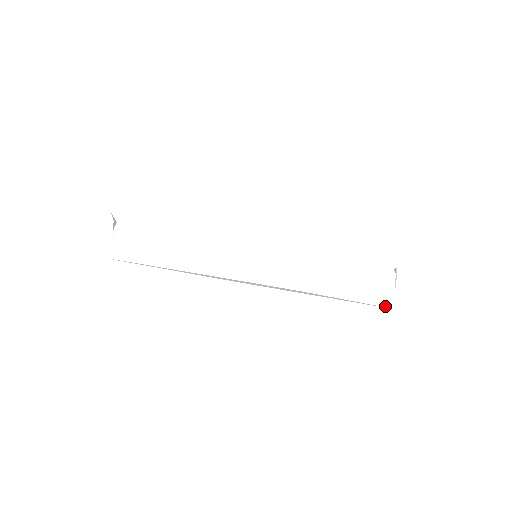
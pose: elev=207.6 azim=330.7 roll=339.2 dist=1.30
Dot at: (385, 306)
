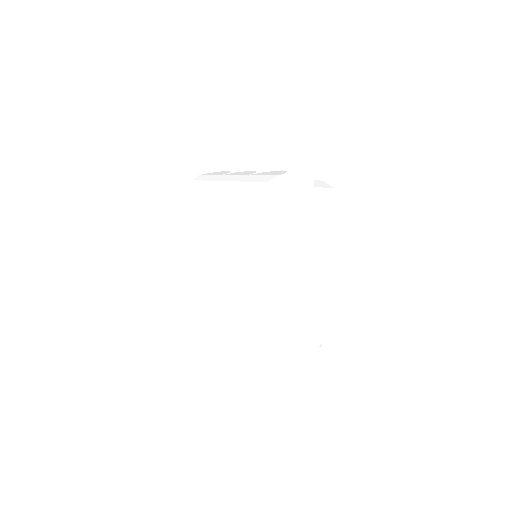
Dot at: (307, 343)
